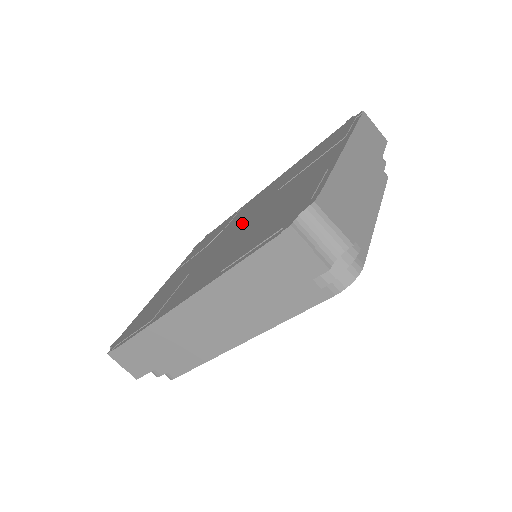
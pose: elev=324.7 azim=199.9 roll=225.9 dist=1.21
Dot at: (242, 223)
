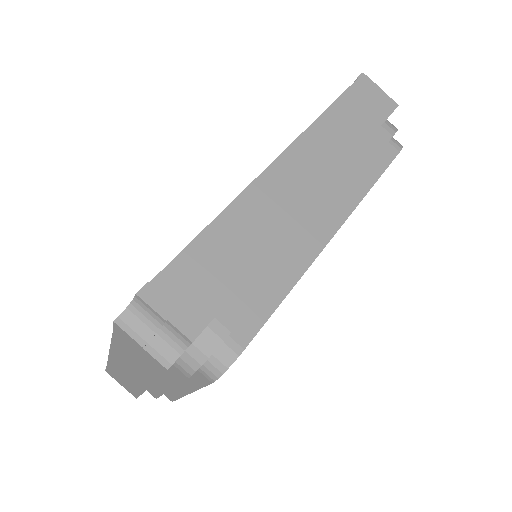
Dot at: occluded
